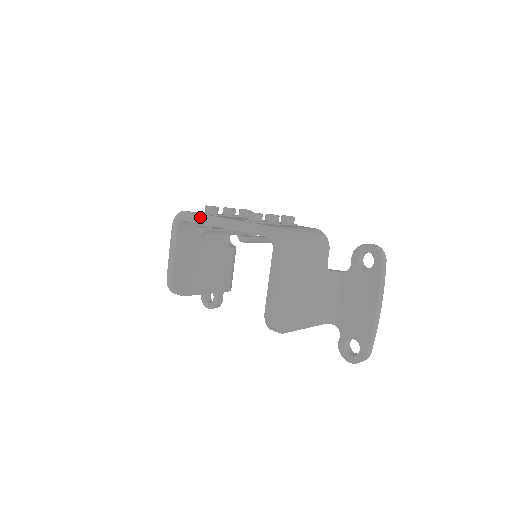
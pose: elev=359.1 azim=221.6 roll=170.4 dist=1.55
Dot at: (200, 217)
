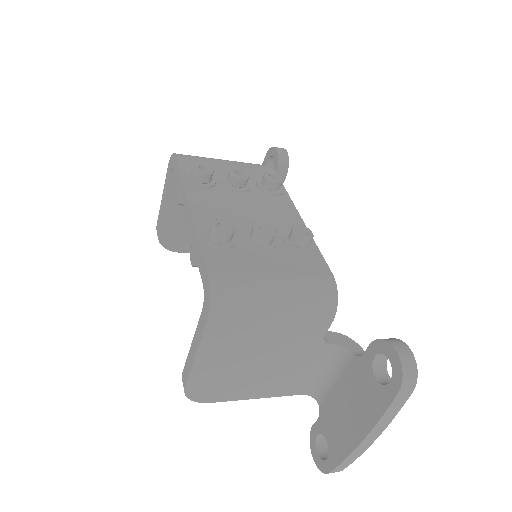
Dot at: (180, 180)
